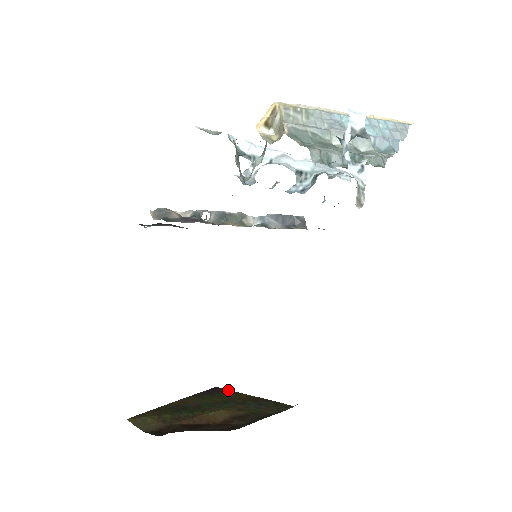
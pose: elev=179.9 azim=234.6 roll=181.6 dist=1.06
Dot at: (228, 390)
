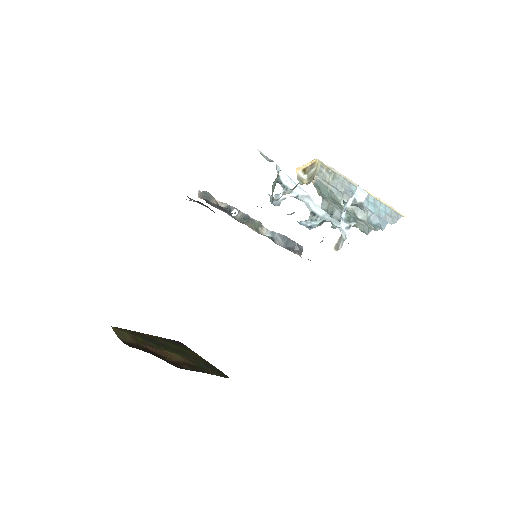
Dot at: occluded
